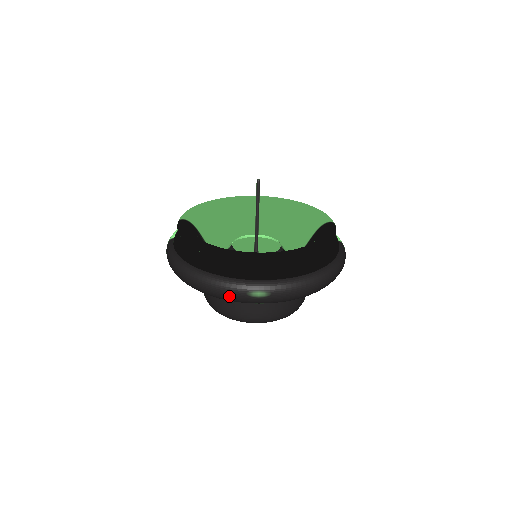
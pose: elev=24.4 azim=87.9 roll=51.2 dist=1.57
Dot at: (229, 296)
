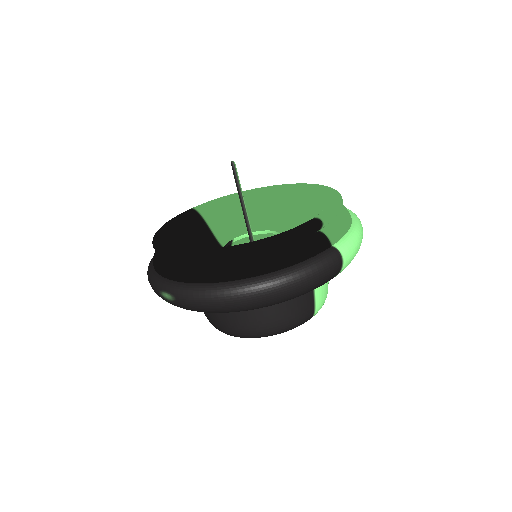
Dot at: (156, 293)
